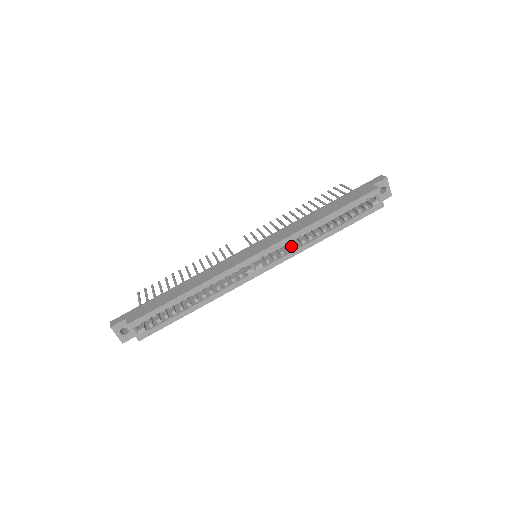
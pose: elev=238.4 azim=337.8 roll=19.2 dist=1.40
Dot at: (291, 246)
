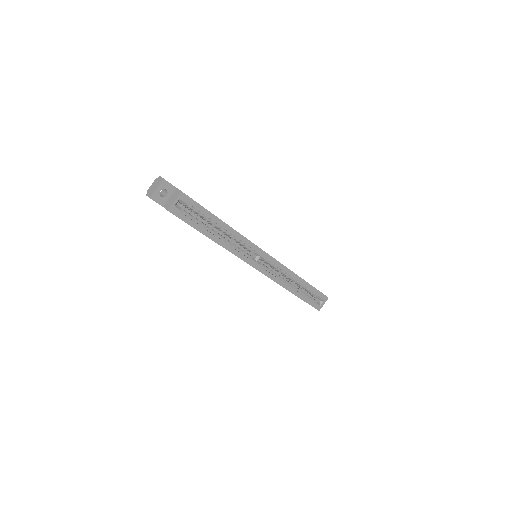
Dot at: occluded
